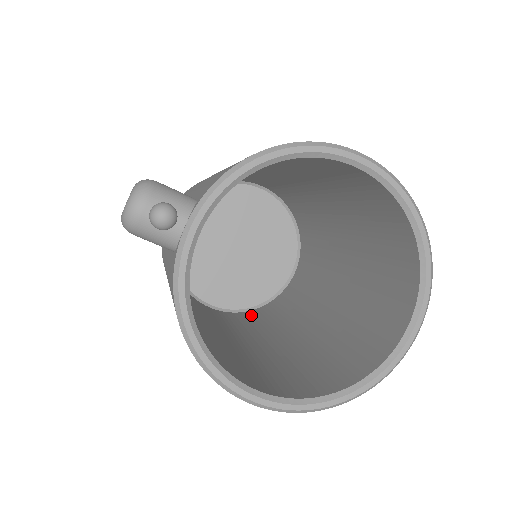
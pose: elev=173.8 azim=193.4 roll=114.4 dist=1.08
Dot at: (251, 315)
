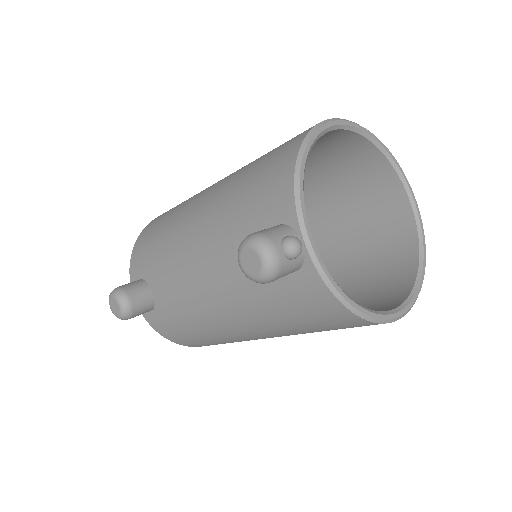
Dot at: occluded
